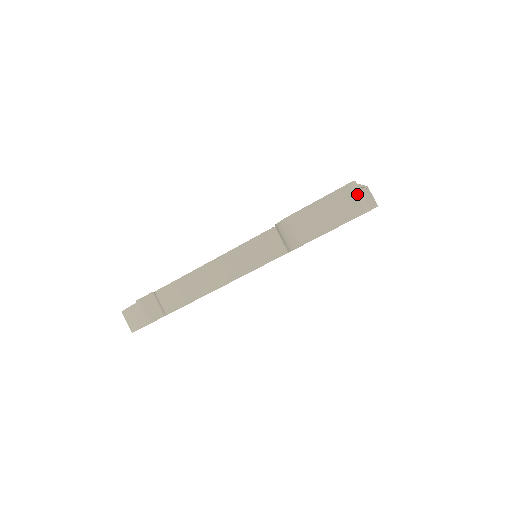
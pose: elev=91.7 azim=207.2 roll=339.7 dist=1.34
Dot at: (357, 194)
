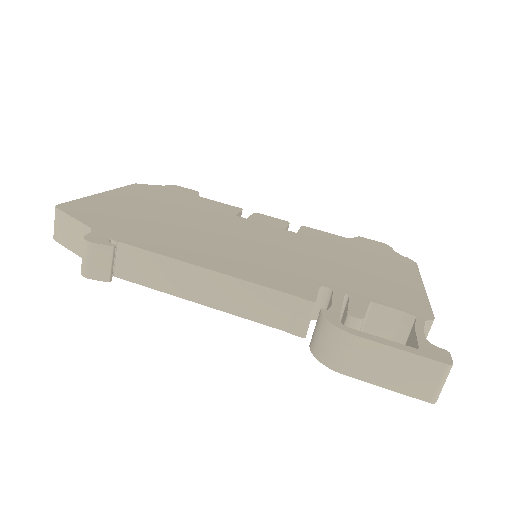
Dot at: (443, 380)
